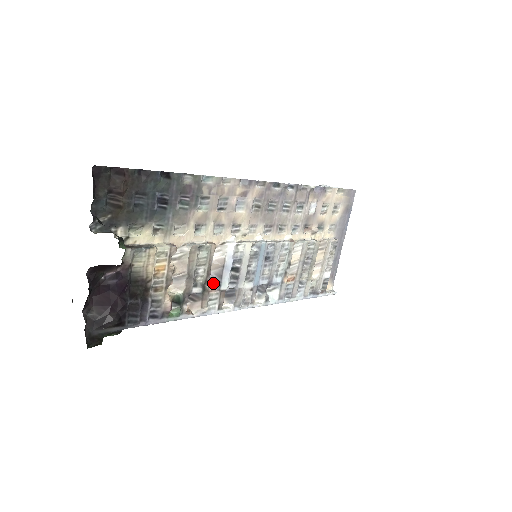
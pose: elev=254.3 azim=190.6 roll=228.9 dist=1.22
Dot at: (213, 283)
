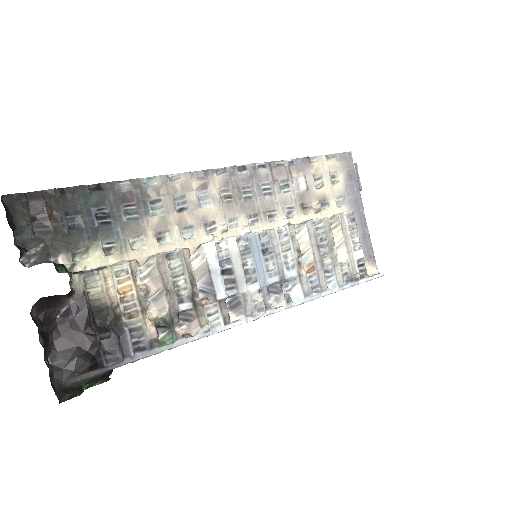
Dot at: (206, 295)
